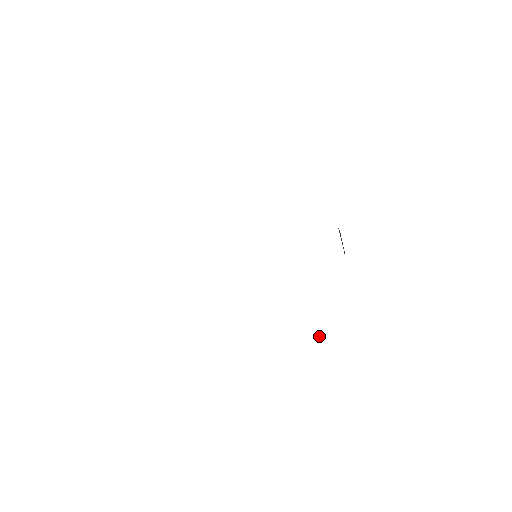
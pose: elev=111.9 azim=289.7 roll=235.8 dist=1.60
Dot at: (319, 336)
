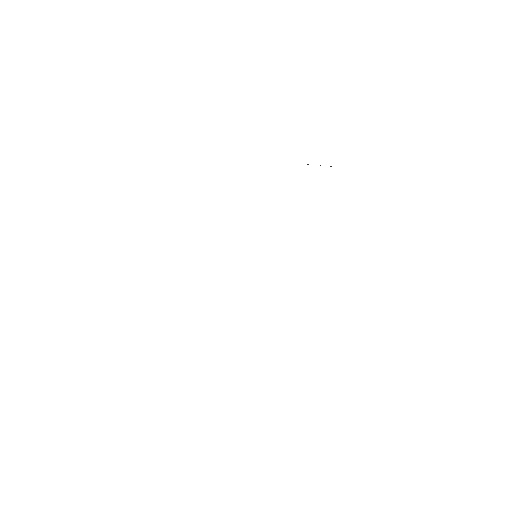
Dot at: out of frame
